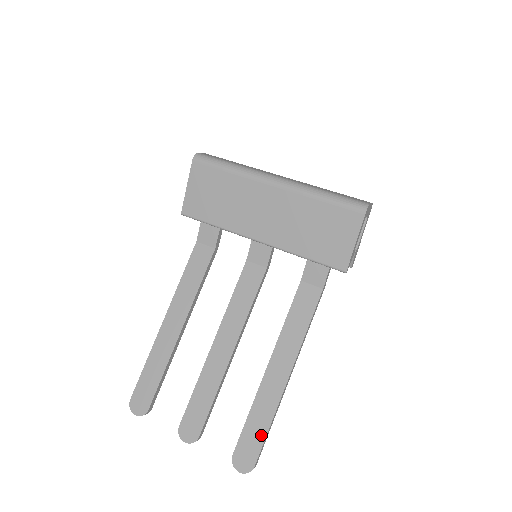
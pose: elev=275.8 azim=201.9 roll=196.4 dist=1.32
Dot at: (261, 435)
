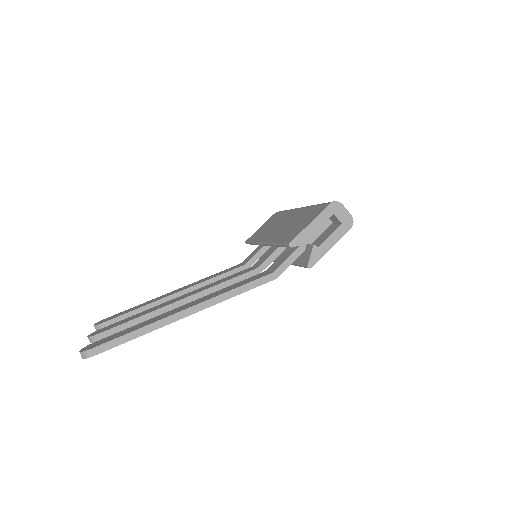
Dot at: (122, 334)
